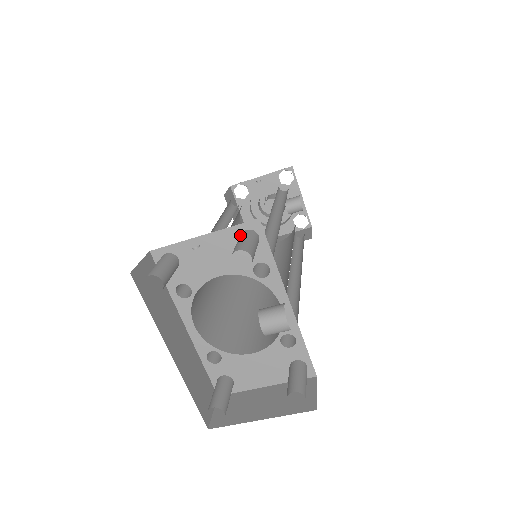
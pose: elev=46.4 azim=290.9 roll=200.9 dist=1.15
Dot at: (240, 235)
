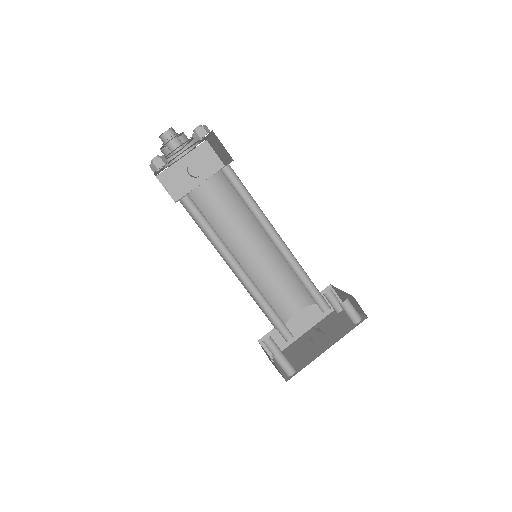
Dot at: occluded
